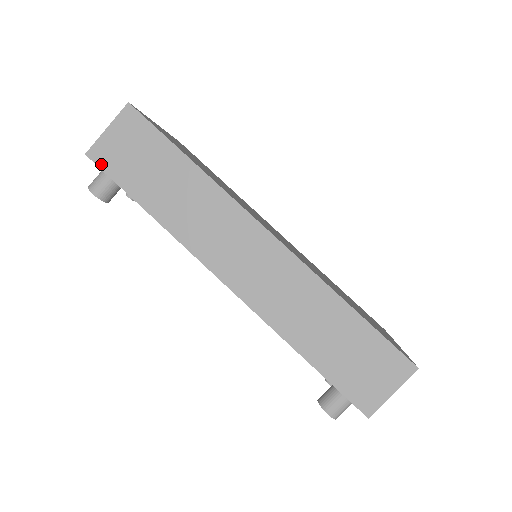
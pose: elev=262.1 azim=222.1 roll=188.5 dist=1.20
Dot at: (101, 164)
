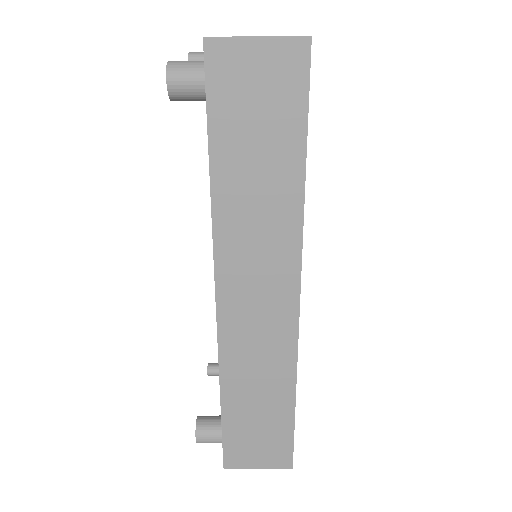
Dot at: (211, 70)
